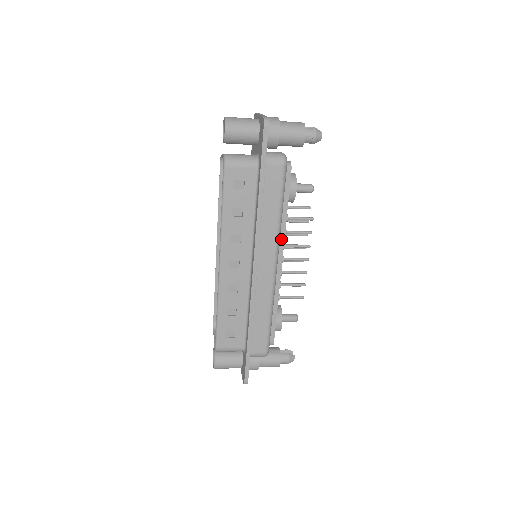
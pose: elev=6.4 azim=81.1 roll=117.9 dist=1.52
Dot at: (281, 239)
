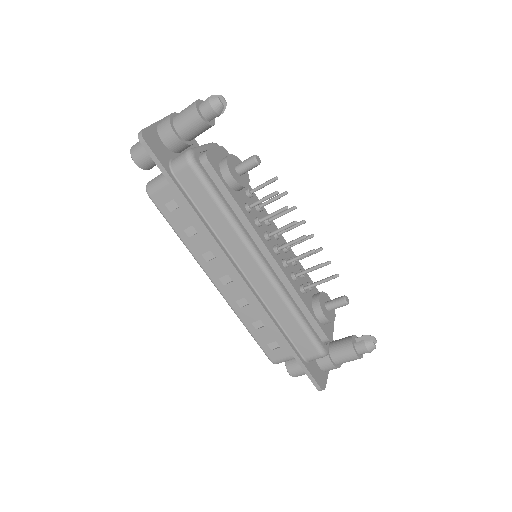
Dot at: (253, 233)
